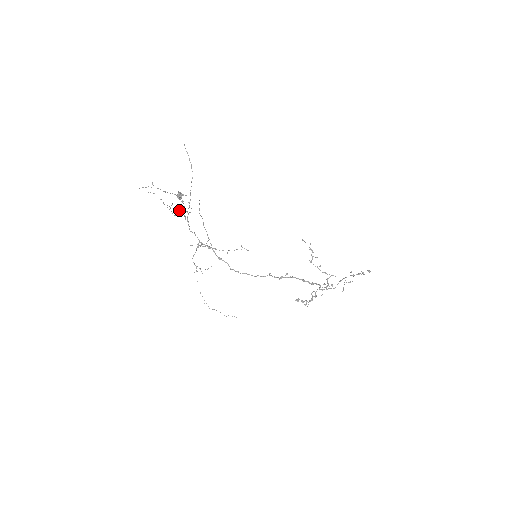
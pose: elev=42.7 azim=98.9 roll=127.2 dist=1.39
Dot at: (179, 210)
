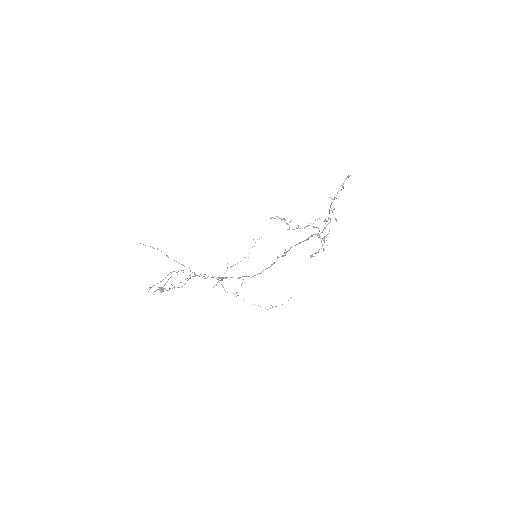
Dot at: occluded
